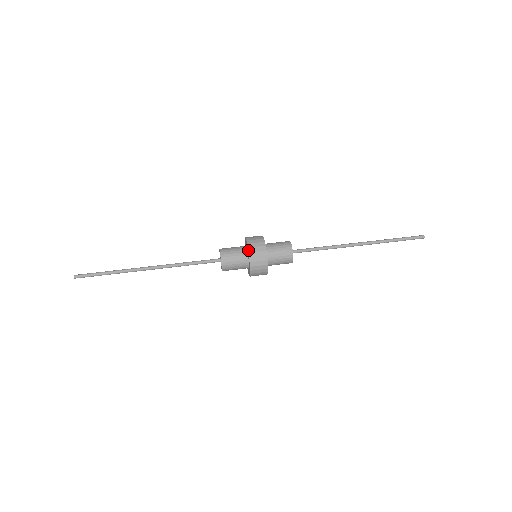
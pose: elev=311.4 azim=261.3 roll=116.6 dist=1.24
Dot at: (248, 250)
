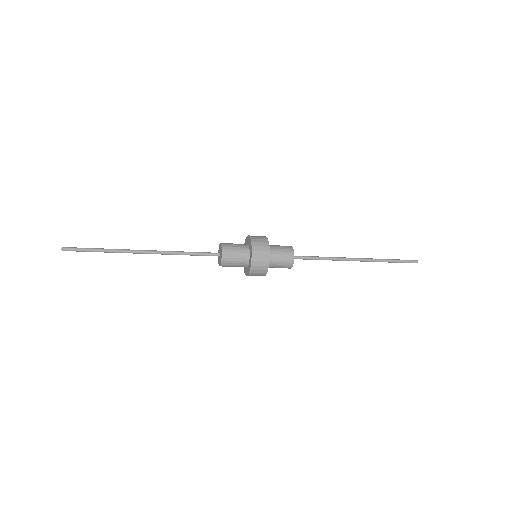
Dot at: (252, 248)
